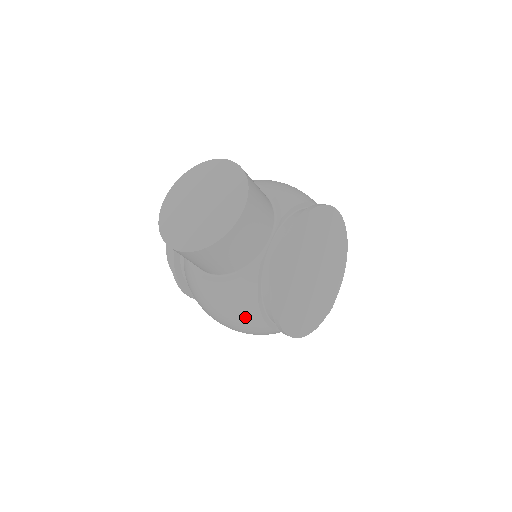
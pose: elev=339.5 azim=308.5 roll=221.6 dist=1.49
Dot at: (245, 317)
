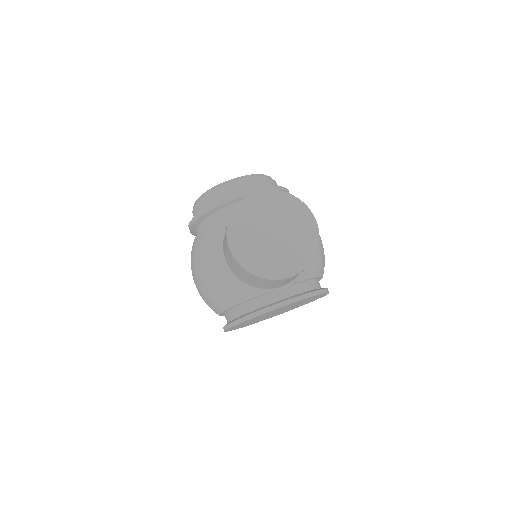
Dot at: (215, 301)
